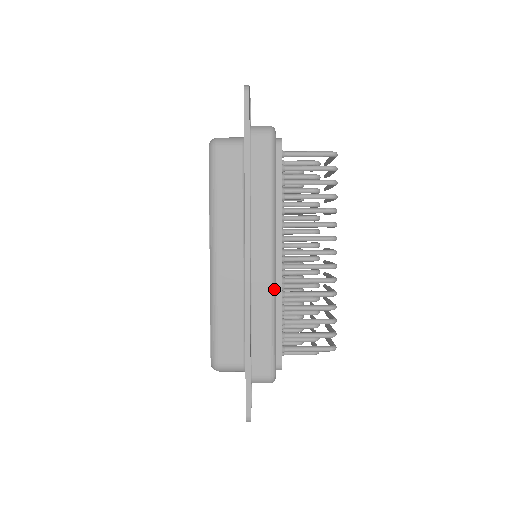
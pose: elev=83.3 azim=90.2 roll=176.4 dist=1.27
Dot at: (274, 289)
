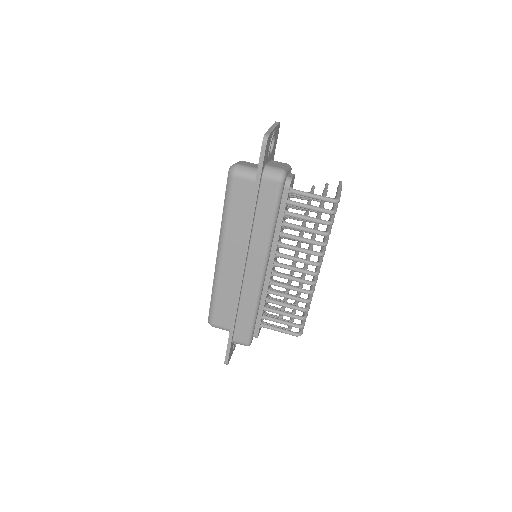
Dot at: (260, 292)
